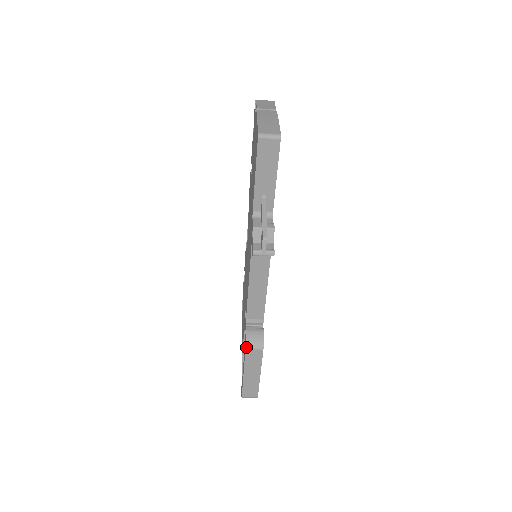
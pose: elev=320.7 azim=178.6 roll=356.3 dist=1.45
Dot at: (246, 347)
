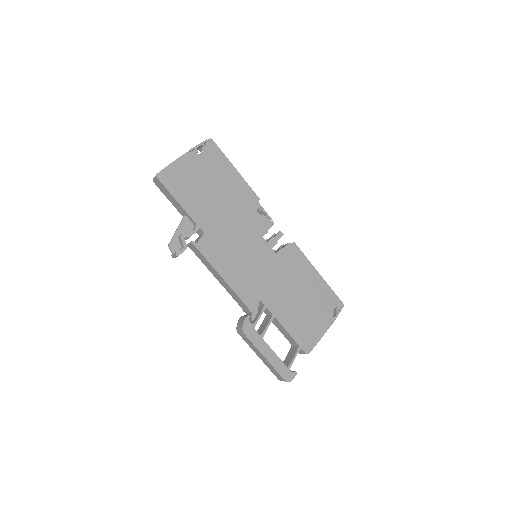
Dot at: (237, 330)
